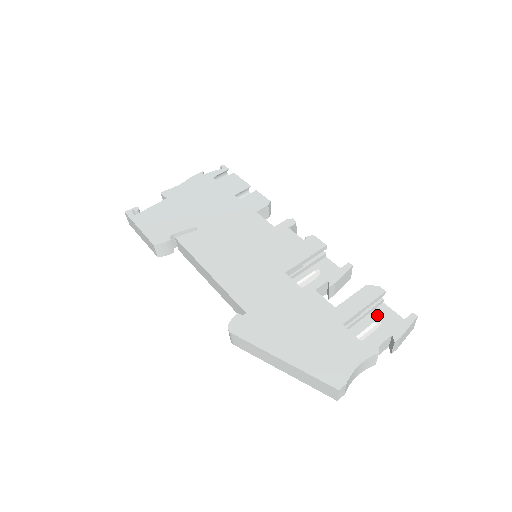
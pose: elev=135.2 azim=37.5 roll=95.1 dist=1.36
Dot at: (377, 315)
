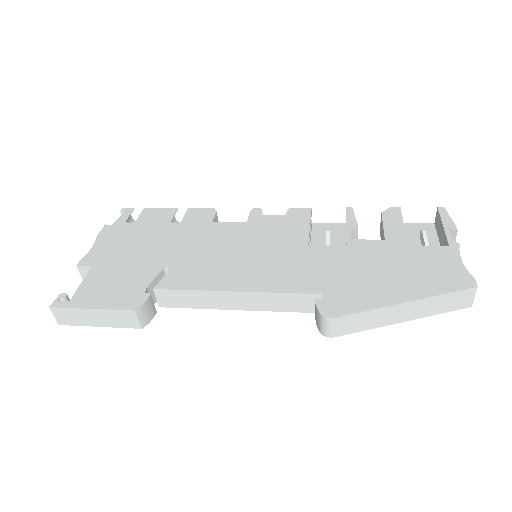
Dot at: (407, 233)
